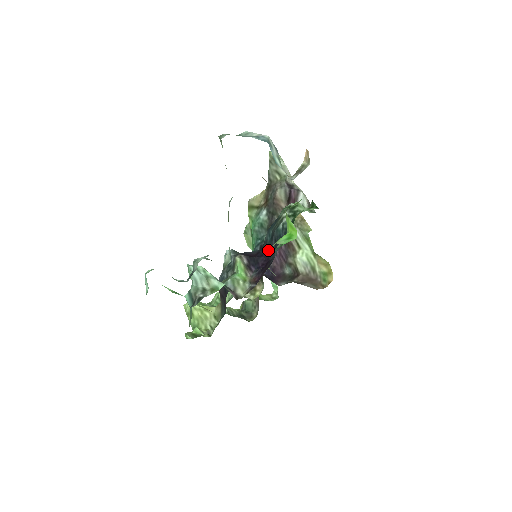
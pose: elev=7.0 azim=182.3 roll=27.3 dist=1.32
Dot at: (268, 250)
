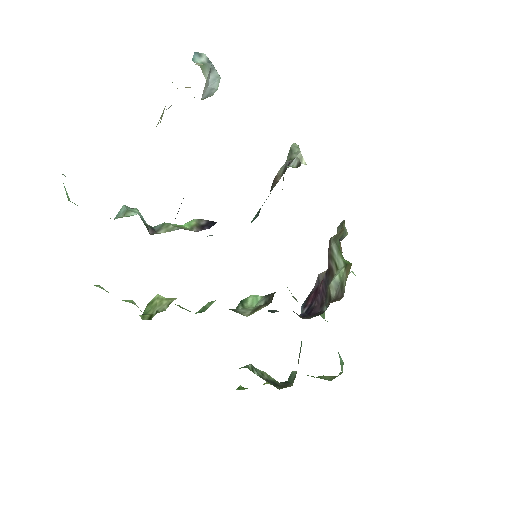
Dot at: occluded
